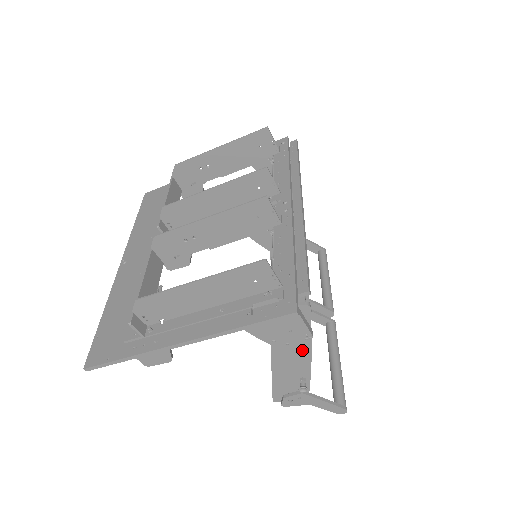
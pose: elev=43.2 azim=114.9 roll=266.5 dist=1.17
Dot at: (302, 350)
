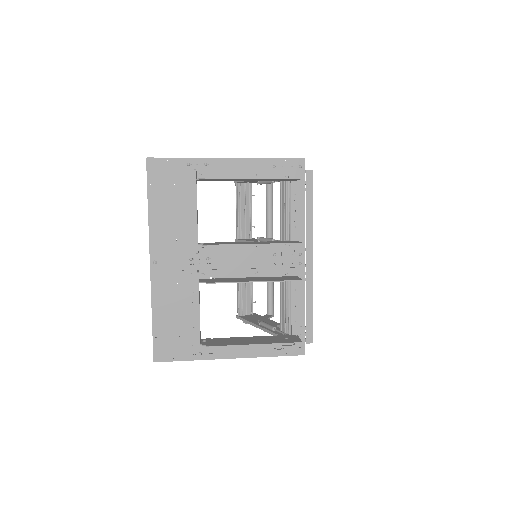
Dot at: occluded
